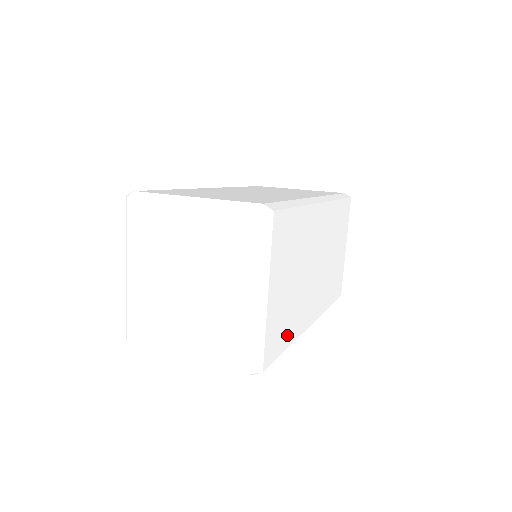
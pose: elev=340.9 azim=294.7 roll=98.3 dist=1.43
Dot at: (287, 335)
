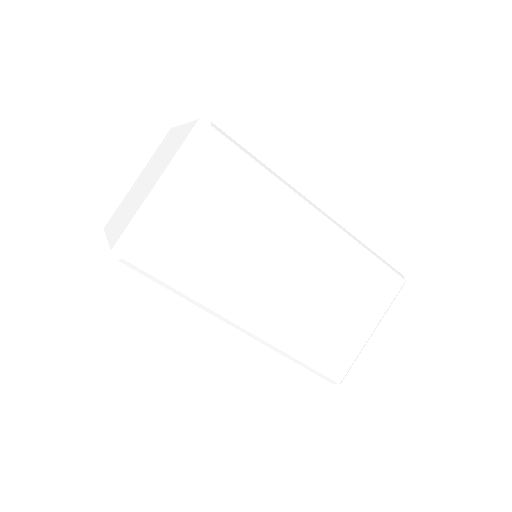
Dot at: (186, 277)
